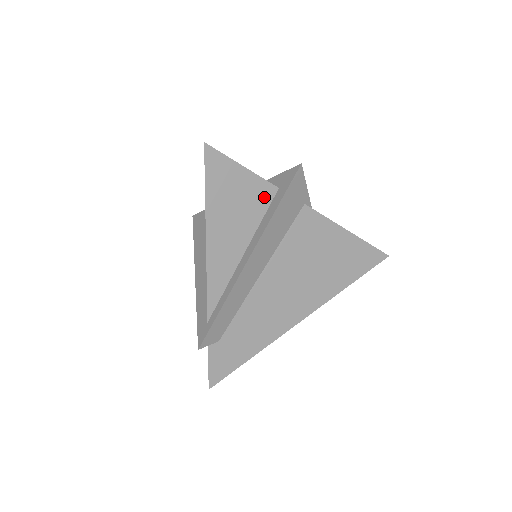
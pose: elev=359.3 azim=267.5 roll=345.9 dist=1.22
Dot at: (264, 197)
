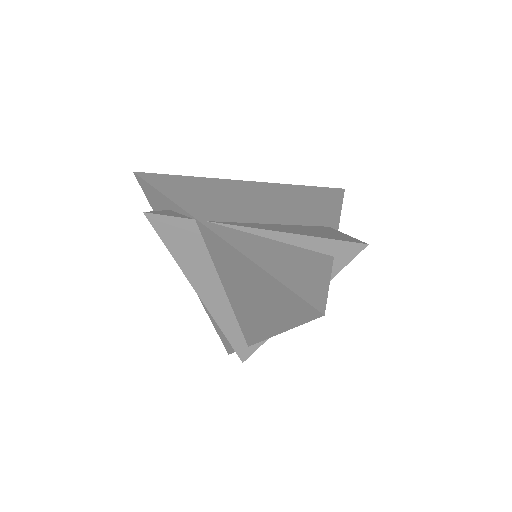
Dot at: occluded
